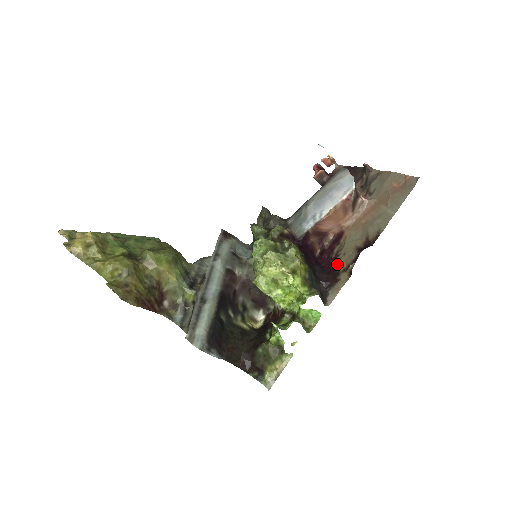
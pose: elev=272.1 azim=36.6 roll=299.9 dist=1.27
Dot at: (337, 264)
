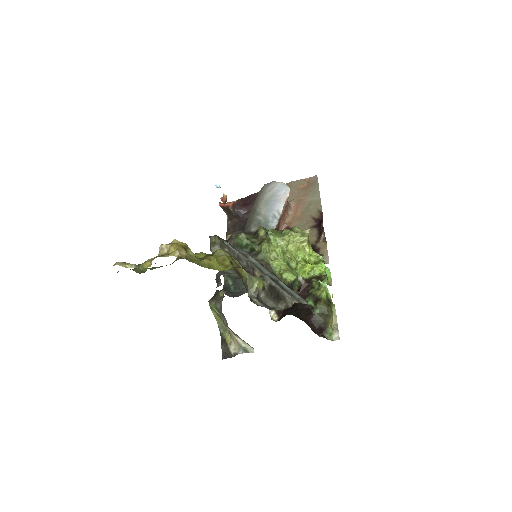
Dot at: occluded
